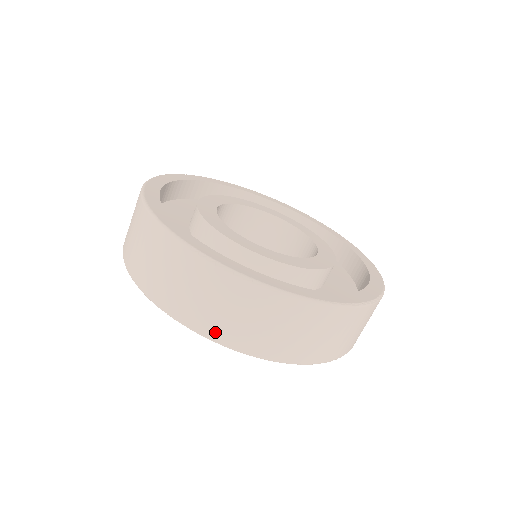
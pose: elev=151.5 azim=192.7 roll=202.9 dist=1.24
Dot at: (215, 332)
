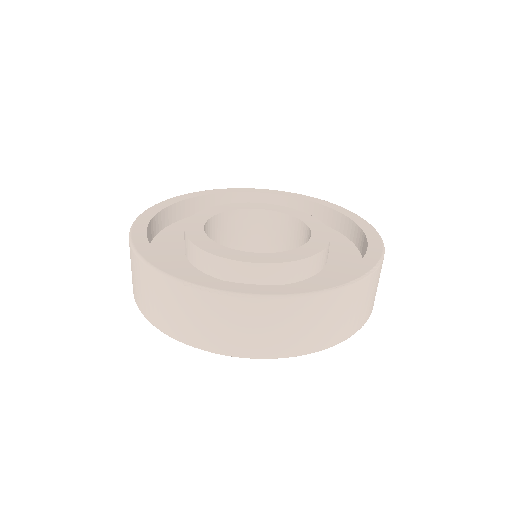
Dot at: (232, 349)
